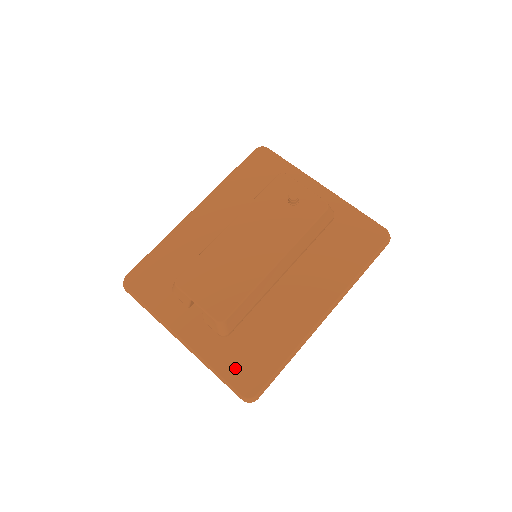
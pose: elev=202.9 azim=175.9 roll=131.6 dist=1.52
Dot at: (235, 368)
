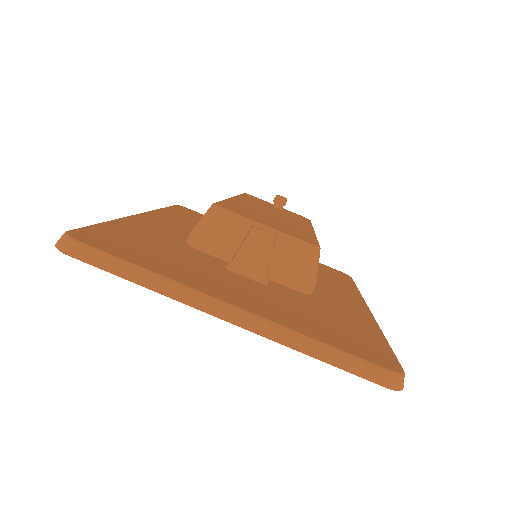
Dot at: (344, 342)
